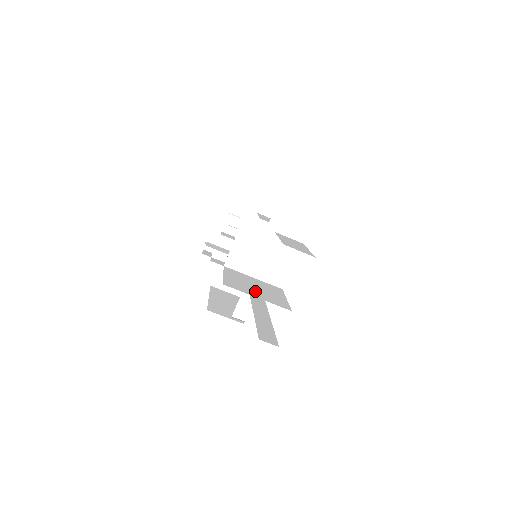
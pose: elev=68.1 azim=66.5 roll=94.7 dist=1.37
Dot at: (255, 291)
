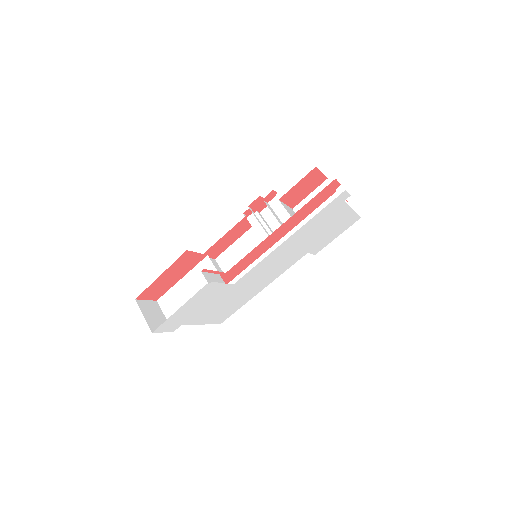
Dot at: occluded
